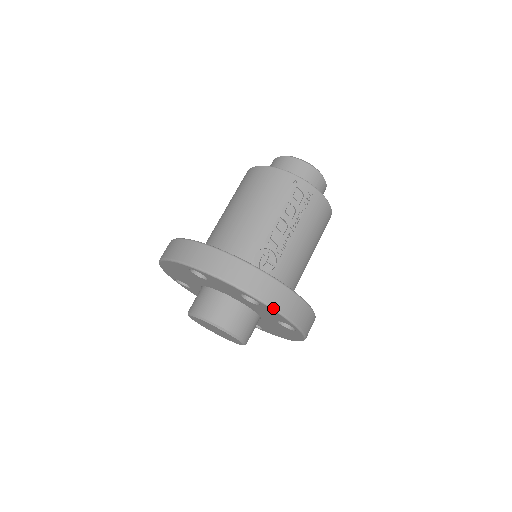
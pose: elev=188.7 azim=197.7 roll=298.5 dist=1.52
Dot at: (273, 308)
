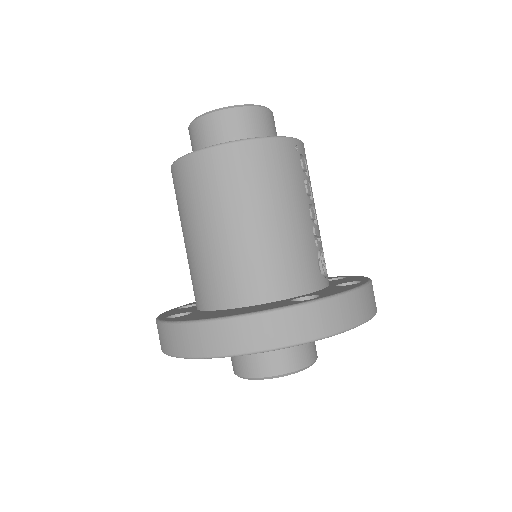
Dot at: occluded
